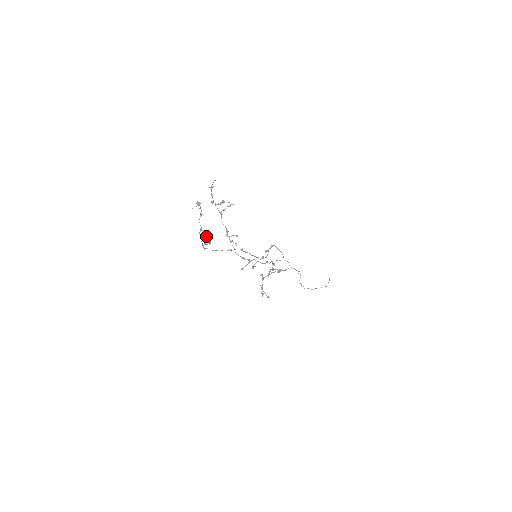
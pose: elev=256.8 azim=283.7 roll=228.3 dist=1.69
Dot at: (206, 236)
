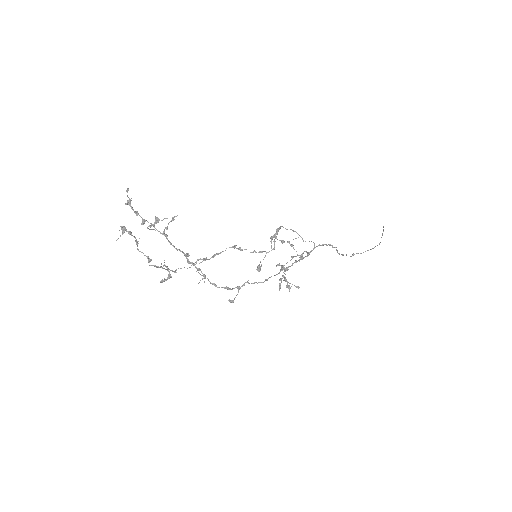
Dot at: occluded
